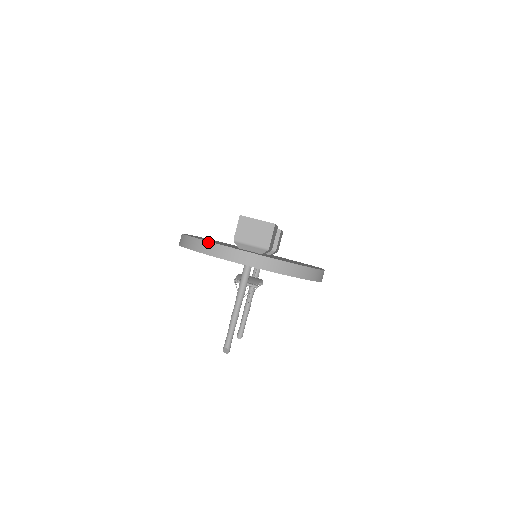
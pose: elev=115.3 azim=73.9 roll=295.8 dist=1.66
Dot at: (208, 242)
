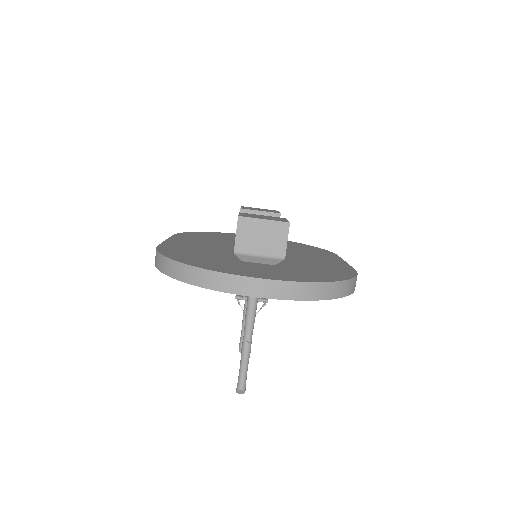
Dot at: (205, 270)
